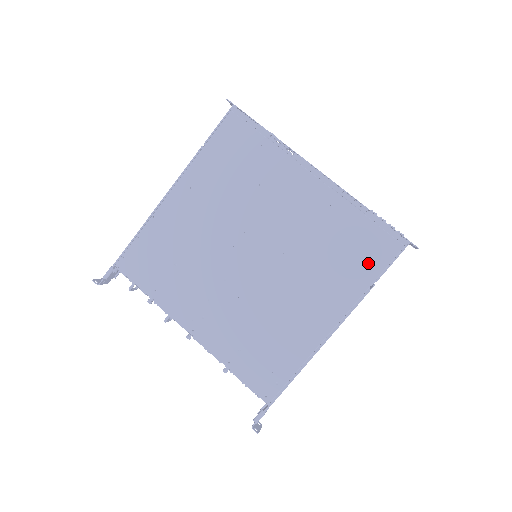
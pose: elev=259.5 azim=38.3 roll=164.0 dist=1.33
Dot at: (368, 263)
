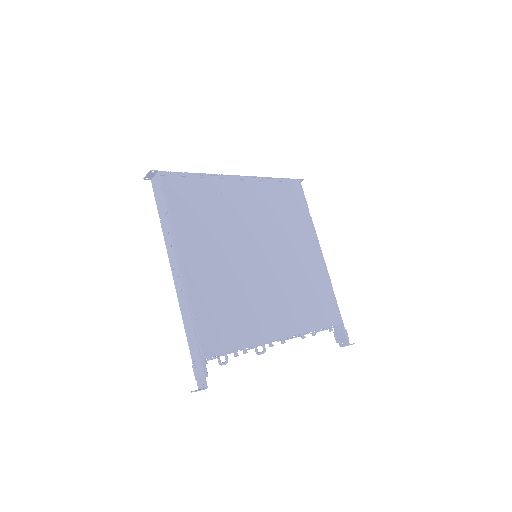
Dot at: (299, 204)
